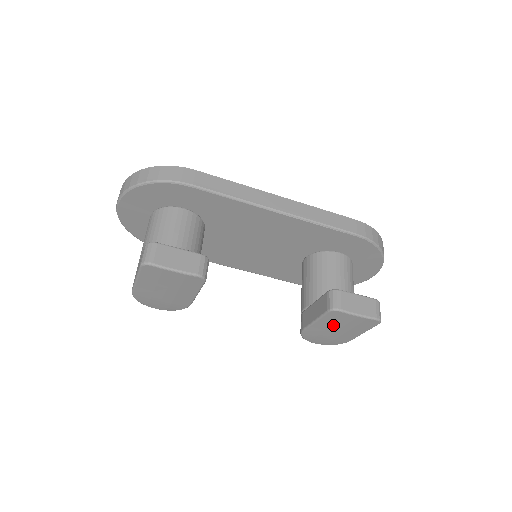
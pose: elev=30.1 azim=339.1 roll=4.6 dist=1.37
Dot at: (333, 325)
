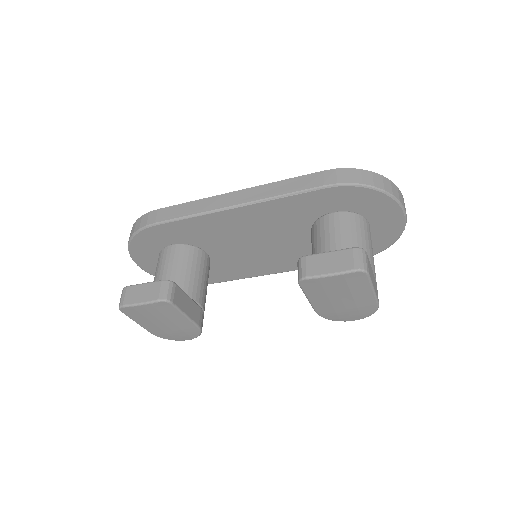
Dot at: (327, 296)
